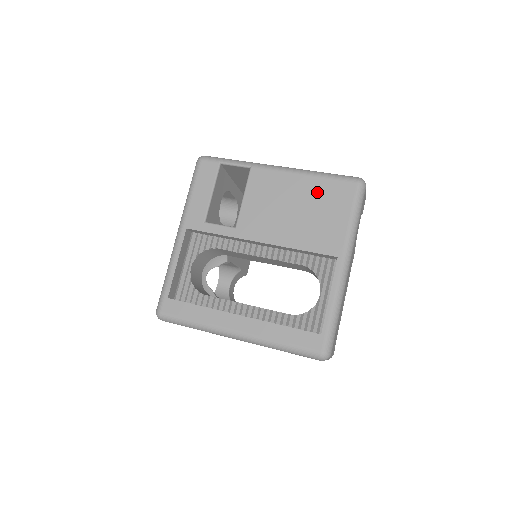
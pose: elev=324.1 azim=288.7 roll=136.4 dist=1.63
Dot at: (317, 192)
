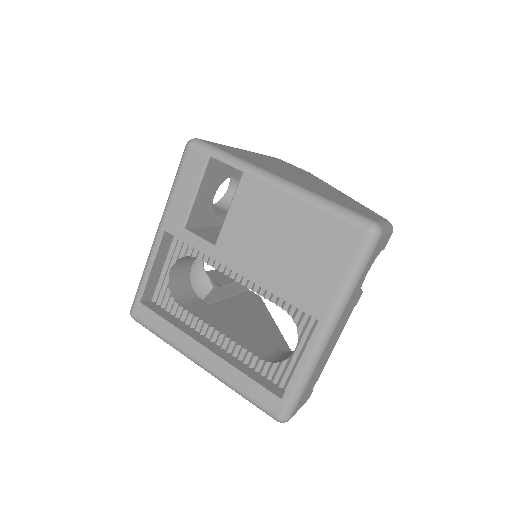
Dot at: (314, 230)
